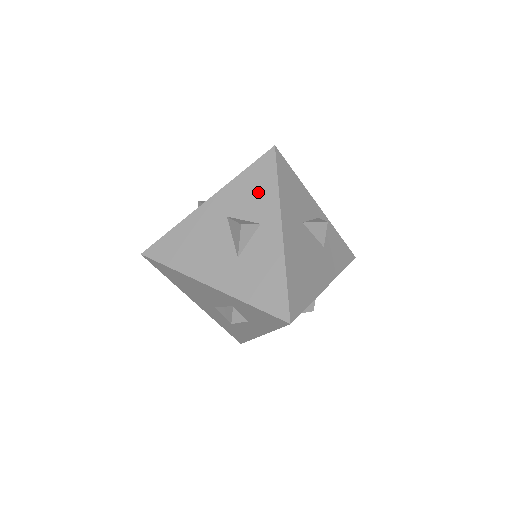
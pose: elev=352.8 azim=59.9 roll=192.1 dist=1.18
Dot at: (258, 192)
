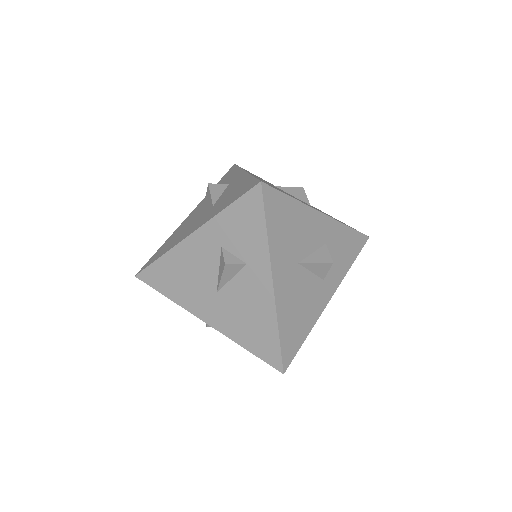
Dot at: (225, 180)
